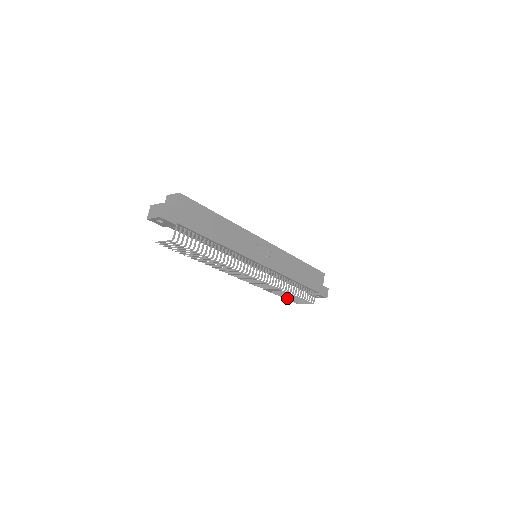
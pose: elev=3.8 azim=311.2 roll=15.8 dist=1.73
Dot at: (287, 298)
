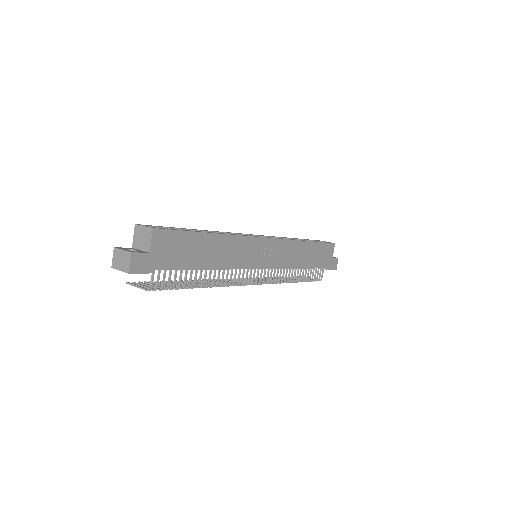
Dot at: occluded
